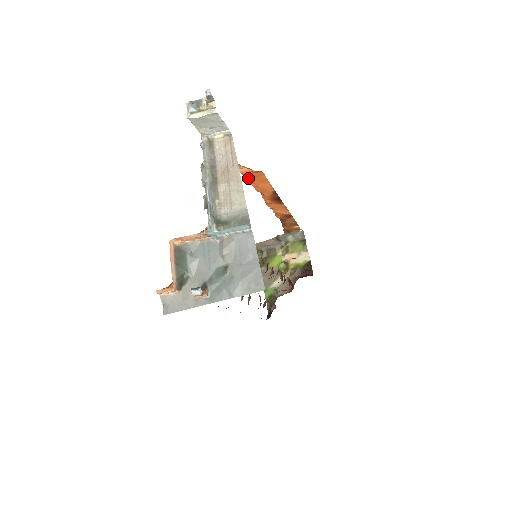
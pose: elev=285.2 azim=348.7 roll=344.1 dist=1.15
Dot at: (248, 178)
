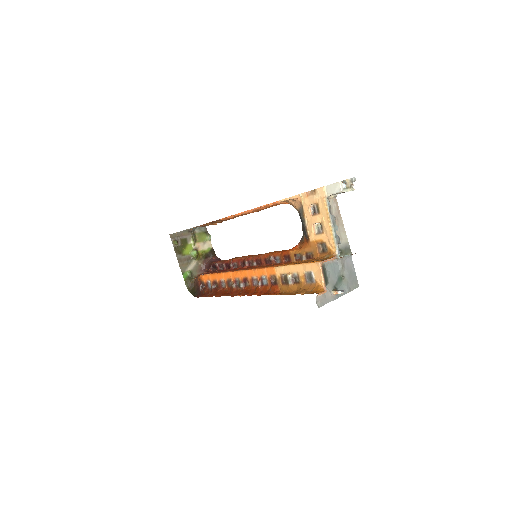
Dot at: (272, 205)
